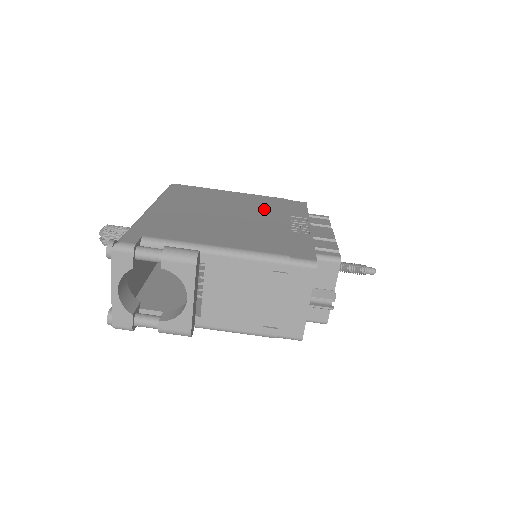
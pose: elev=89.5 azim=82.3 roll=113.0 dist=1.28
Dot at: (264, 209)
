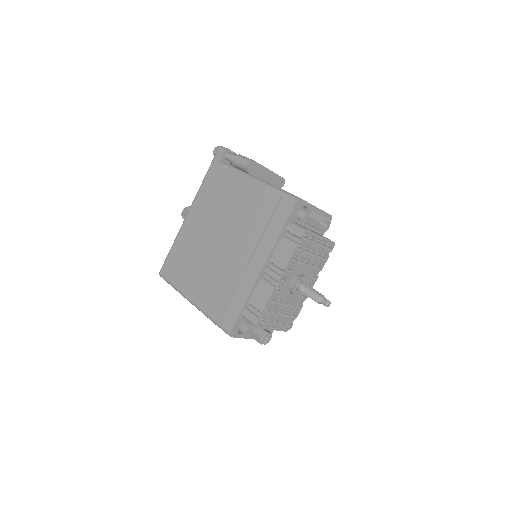
Dot at: occluded
